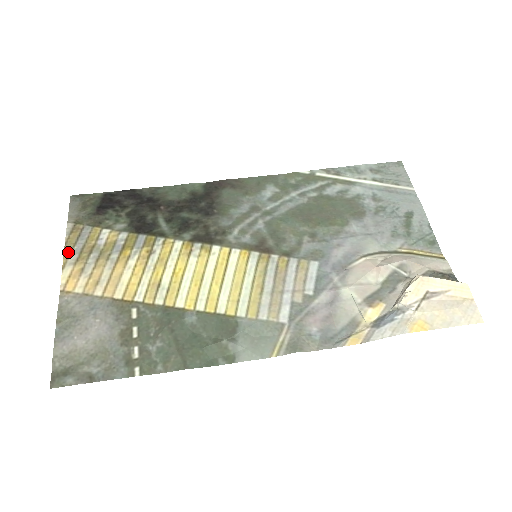
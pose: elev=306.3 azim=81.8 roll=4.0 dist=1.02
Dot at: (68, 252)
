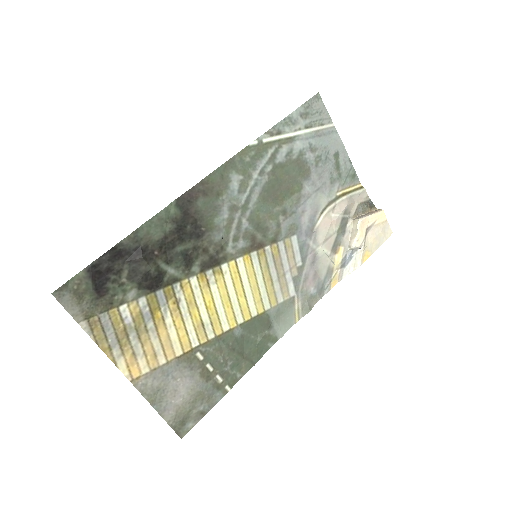
Dot at: (107, 349)
